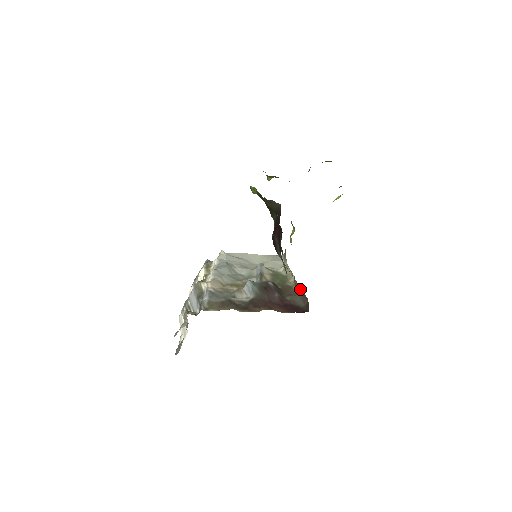
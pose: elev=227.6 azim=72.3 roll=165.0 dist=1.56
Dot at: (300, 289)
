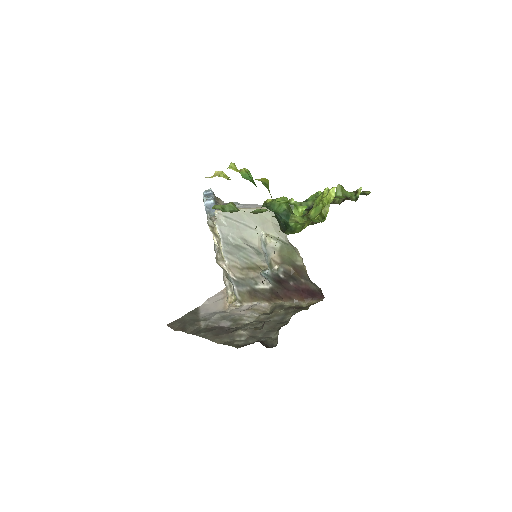
Dot at: occluded
